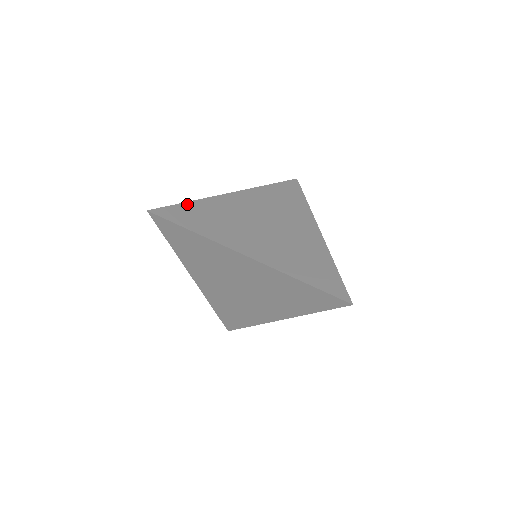
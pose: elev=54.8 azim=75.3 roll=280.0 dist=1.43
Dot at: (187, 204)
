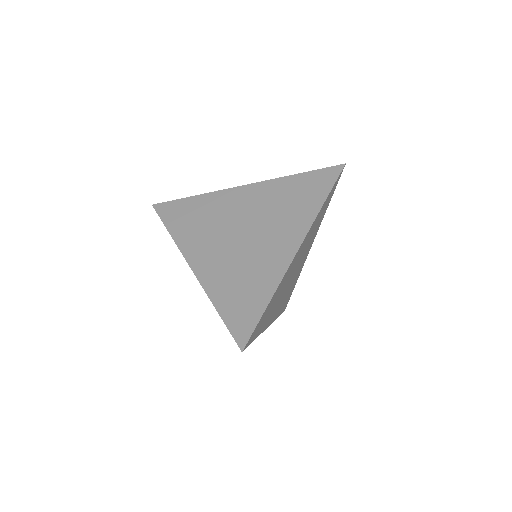
Dot at: occluded
